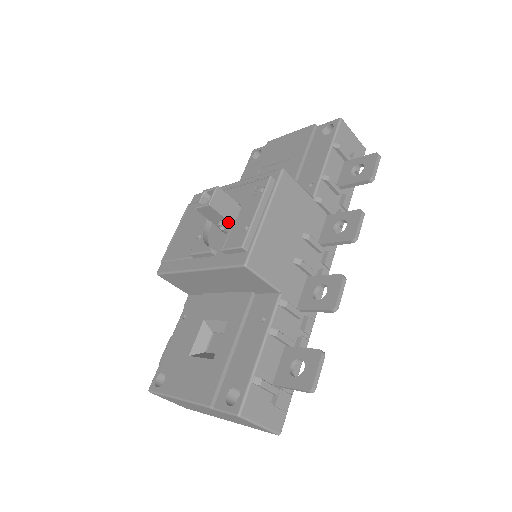
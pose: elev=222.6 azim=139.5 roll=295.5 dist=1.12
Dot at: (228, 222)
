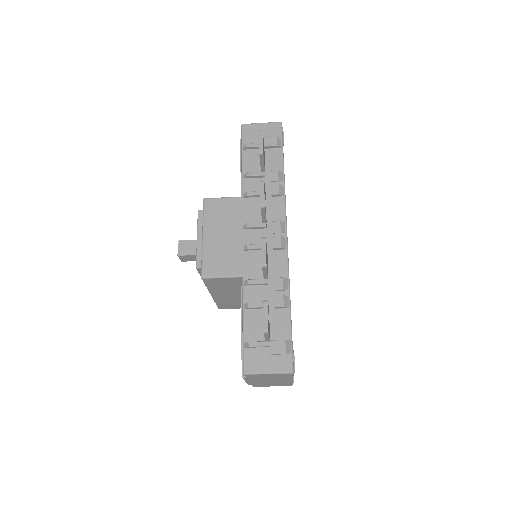
Dot at: occluded
